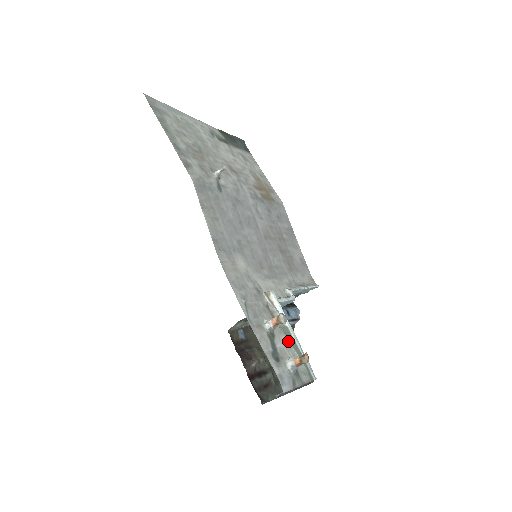
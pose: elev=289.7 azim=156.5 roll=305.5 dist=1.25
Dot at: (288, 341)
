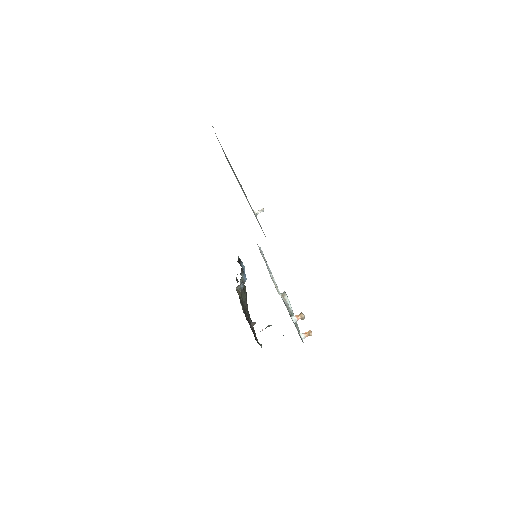
Dot at: occluded
